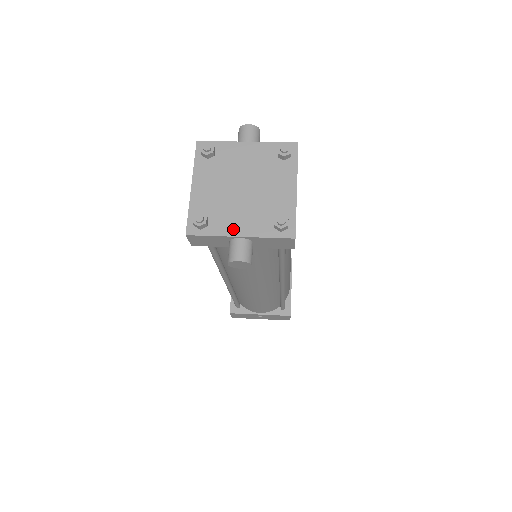
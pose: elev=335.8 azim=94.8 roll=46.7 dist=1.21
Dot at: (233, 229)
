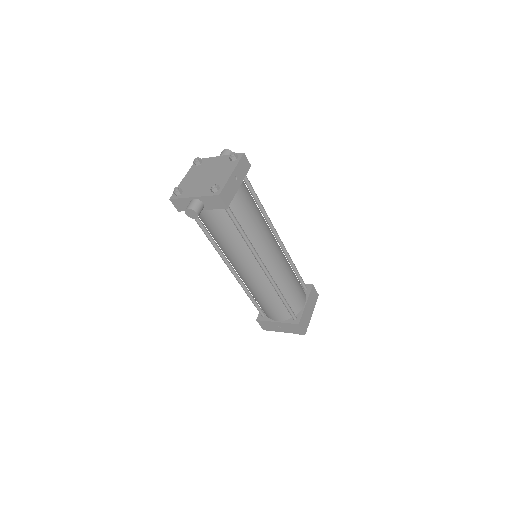
Dot at: (192, 194)
